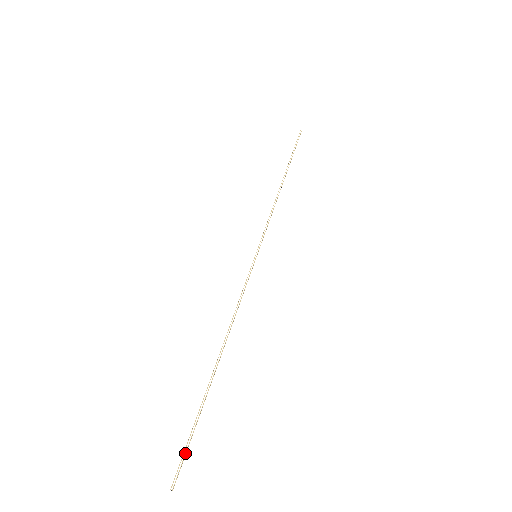
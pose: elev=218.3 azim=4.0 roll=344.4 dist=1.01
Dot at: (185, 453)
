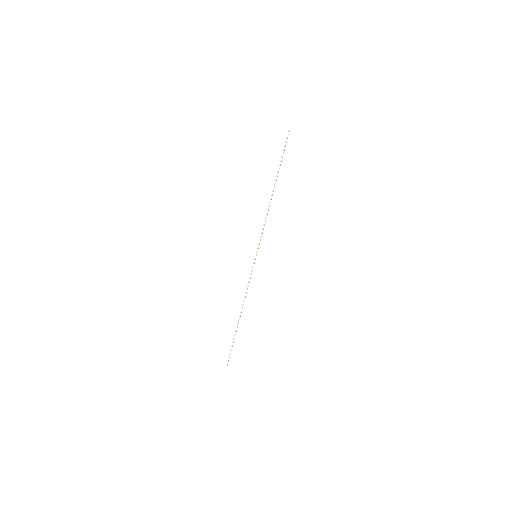
Dot at: occluded
